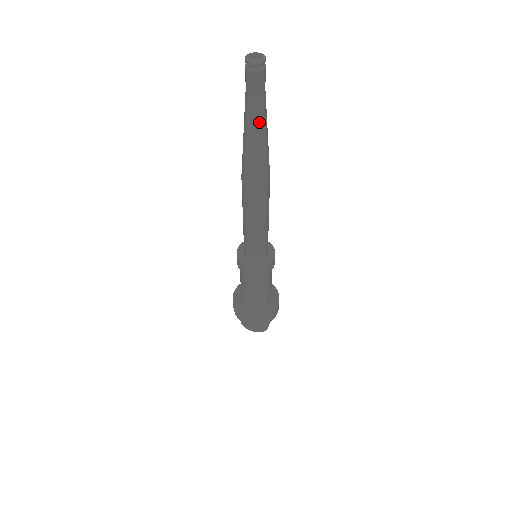
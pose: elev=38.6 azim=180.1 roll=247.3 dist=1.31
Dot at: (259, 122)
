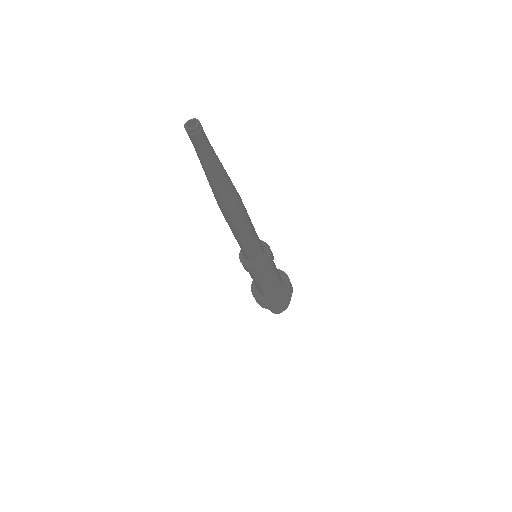
Dot at: (206, 168)
